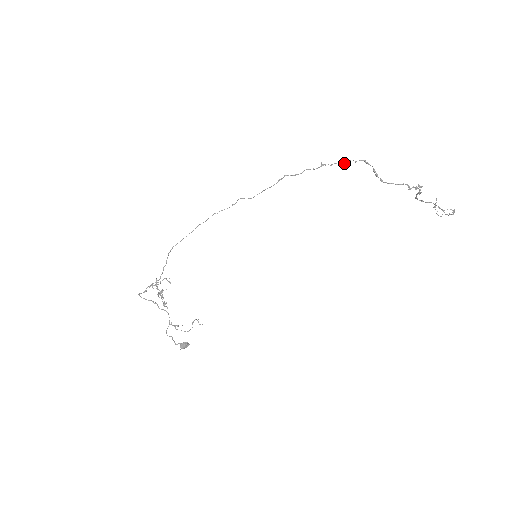
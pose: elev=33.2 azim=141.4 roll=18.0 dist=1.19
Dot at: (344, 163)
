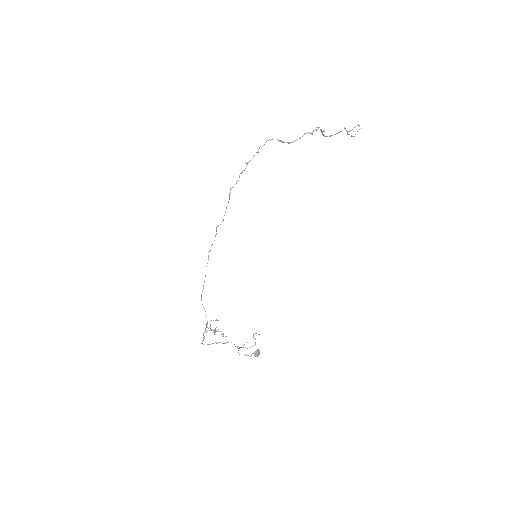
Dot at: (258, 152)
